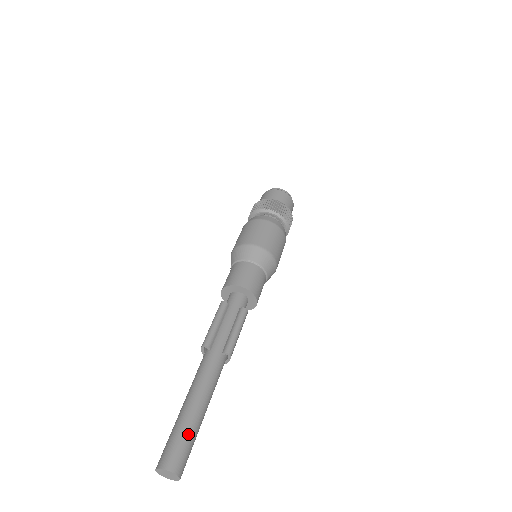
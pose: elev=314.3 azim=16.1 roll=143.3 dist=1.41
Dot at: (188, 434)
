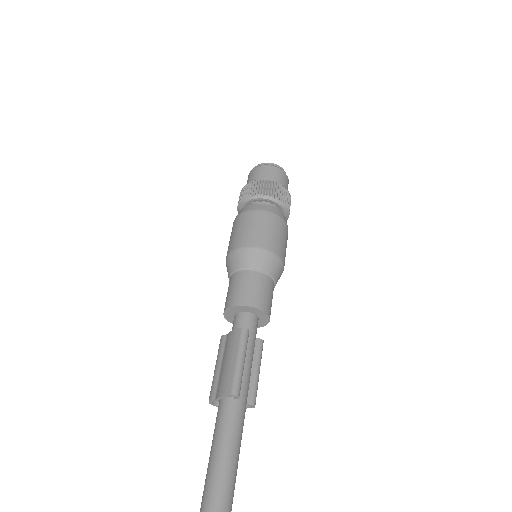
Dot at: out of frame
